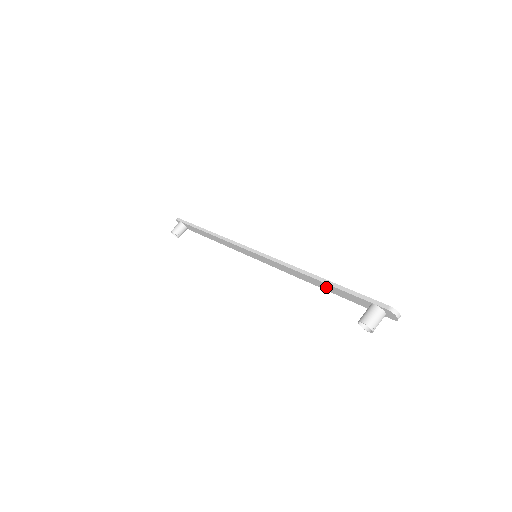
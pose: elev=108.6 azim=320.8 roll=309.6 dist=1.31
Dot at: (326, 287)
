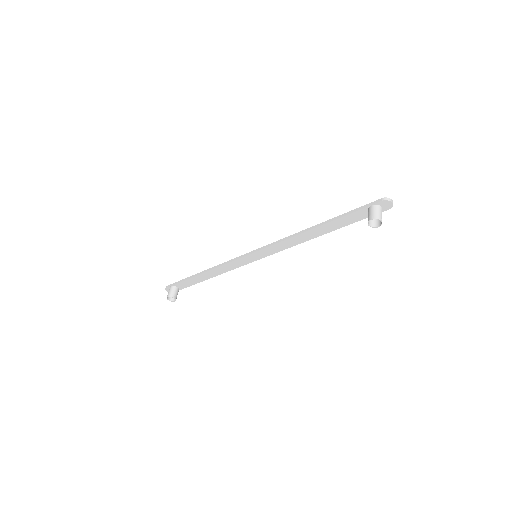
Dot at: (327, 228)
